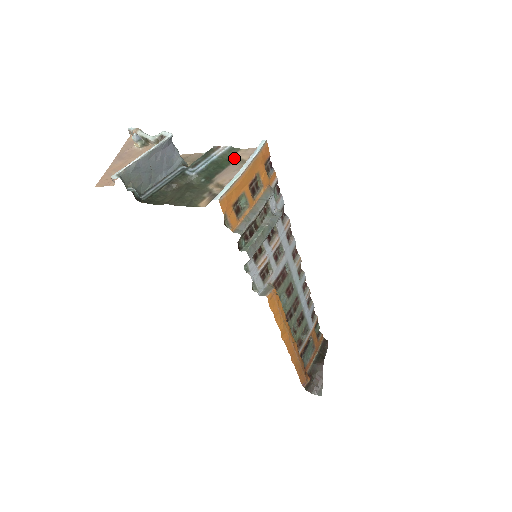
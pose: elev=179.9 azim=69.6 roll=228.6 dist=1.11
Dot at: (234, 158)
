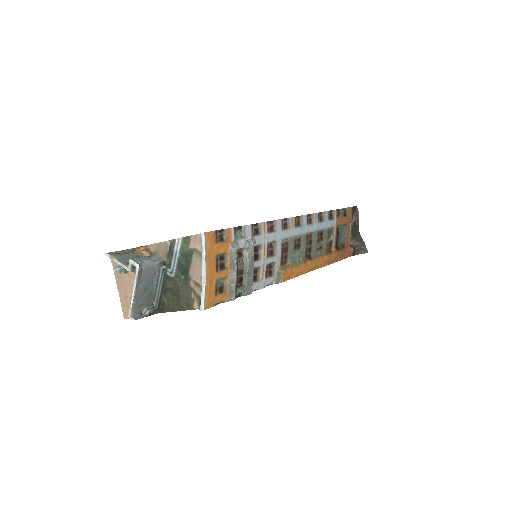
Dot at: (191, 248)
